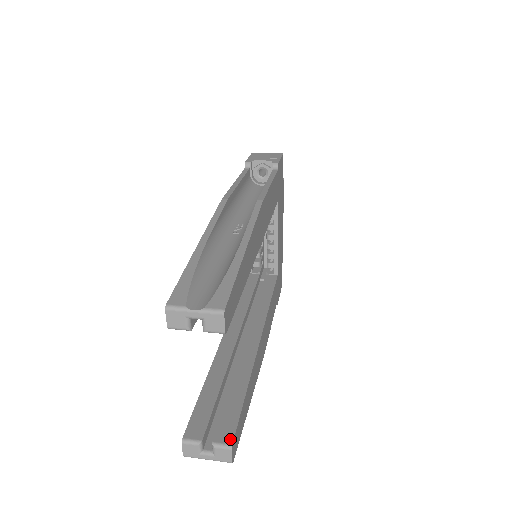
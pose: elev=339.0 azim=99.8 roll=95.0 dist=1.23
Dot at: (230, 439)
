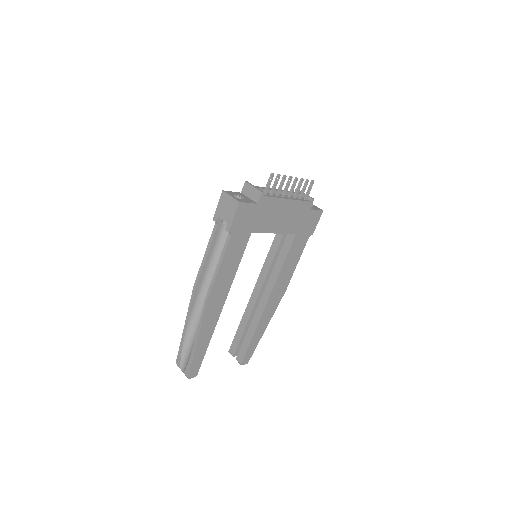
Dot at: (241, 362)
